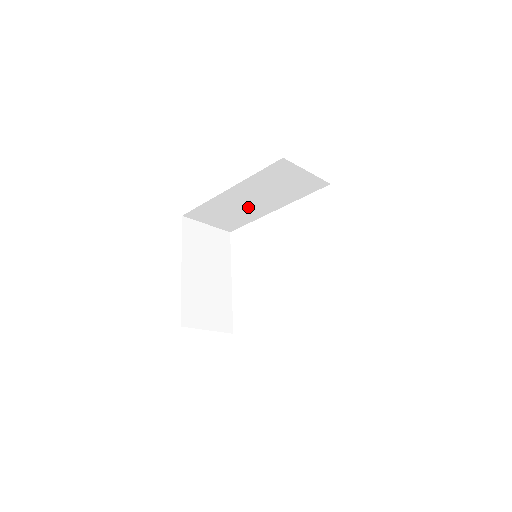
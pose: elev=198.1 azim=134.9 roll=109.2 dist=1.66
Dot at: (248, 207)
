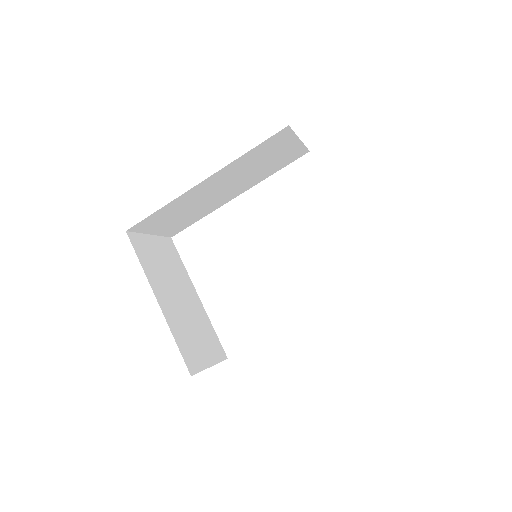
Dot at: (211, 199)
